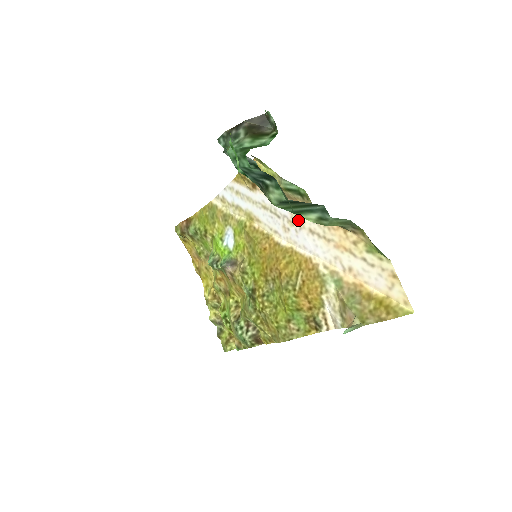
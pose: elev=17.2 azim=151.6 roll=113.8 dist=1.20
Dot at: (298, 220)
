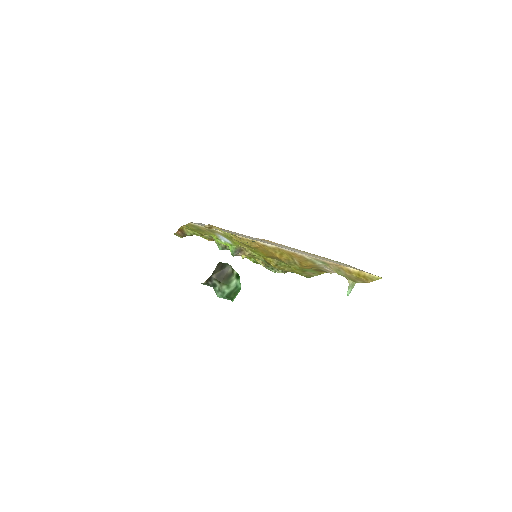
Dot at: (271, 243)
